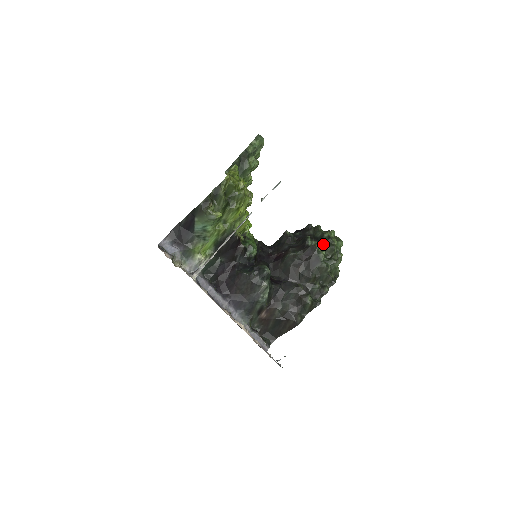
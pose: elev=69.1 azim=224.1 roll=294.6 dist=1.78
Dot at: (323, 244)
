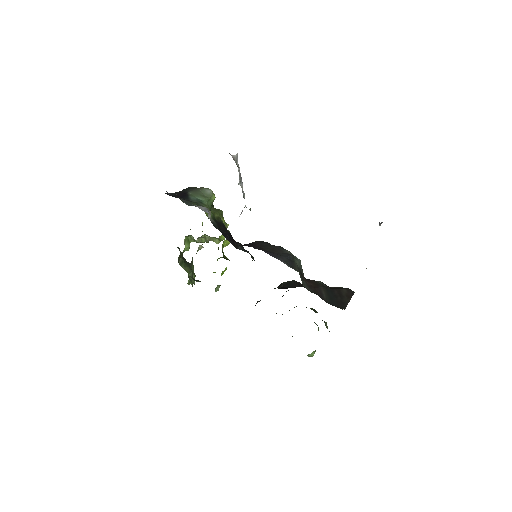
Dot at: occluded
